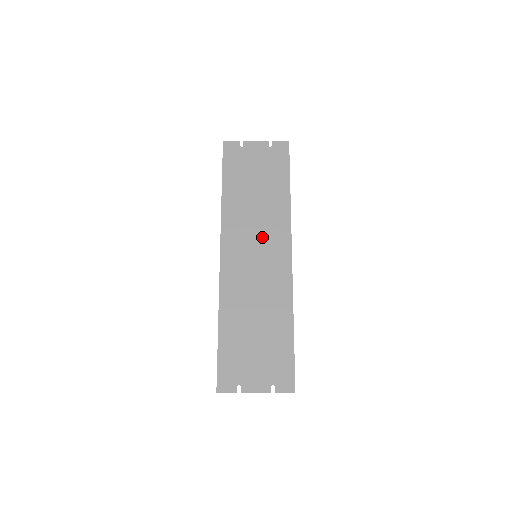
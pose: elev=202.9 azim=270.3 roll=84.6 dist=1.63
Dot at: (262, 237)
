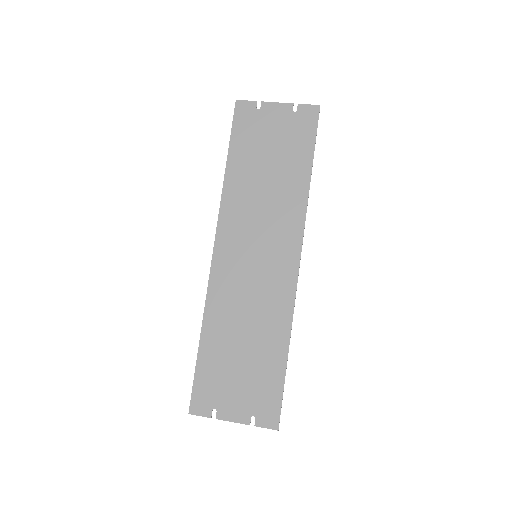
Dot at: (267, 233)
